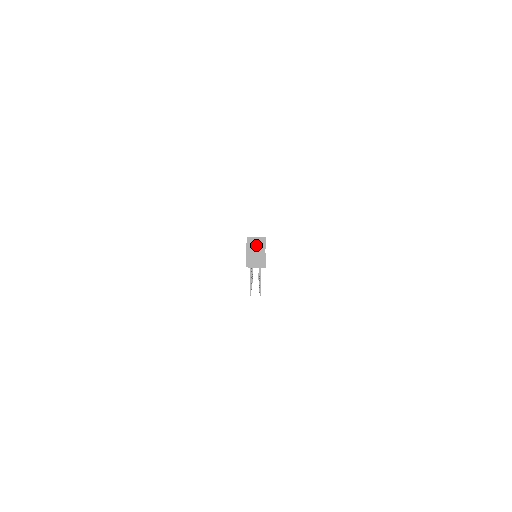
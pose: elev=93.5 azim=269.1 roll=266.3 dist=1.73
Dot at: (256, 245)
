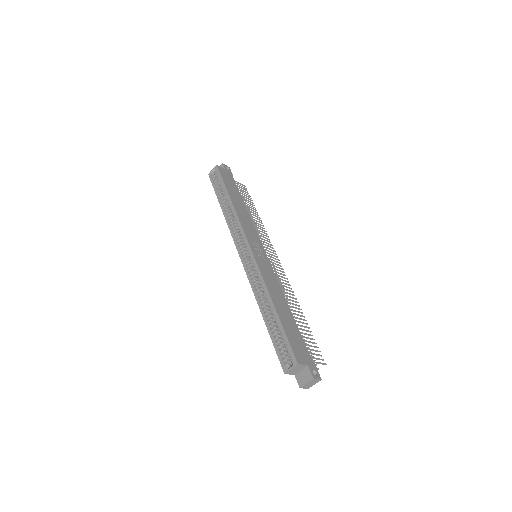
Dot at: (296, 370)
